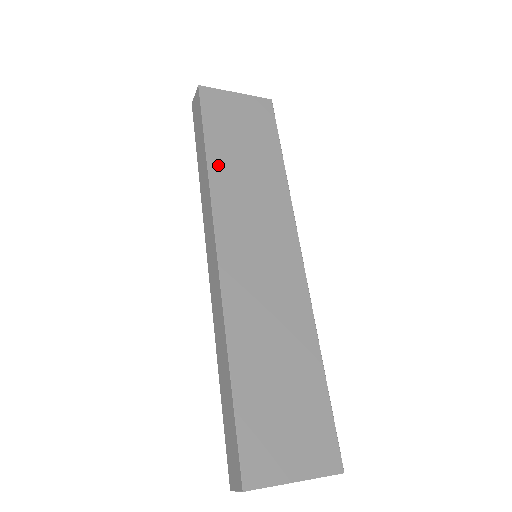
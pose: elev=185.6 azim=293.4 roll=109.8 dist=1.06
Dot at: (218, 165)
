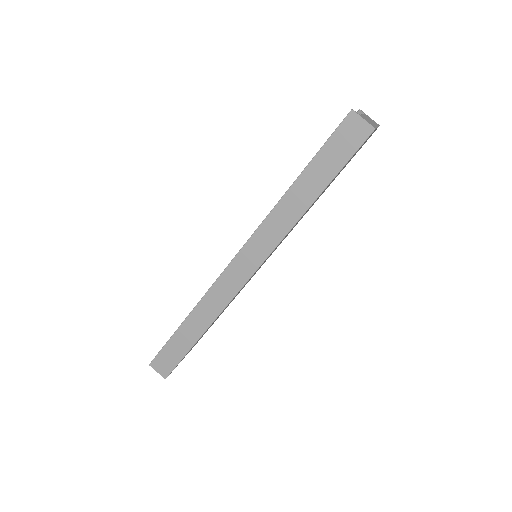
Dot at: occluded
